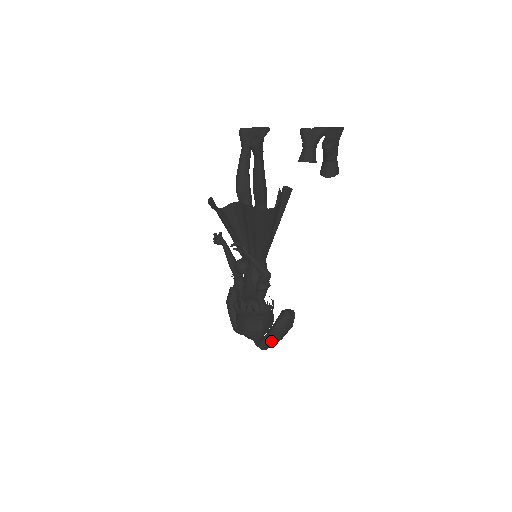
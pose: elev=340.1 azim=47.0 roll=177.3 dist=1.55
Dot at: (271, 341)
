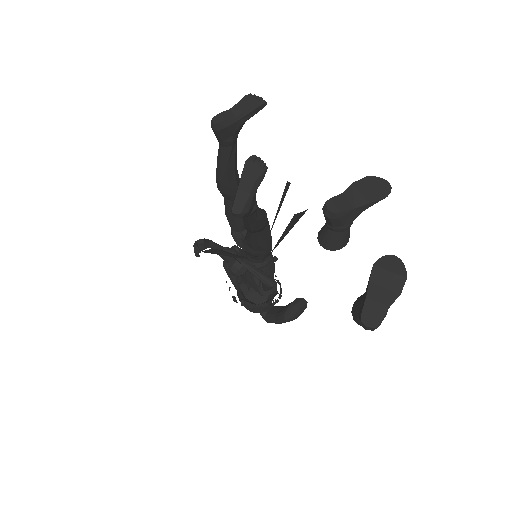
Dot at: (279, 323)
